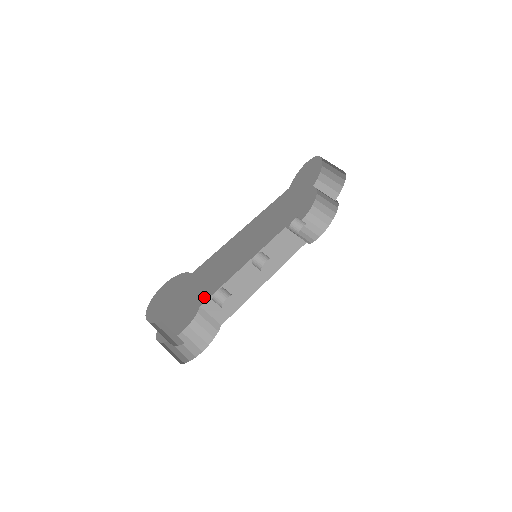
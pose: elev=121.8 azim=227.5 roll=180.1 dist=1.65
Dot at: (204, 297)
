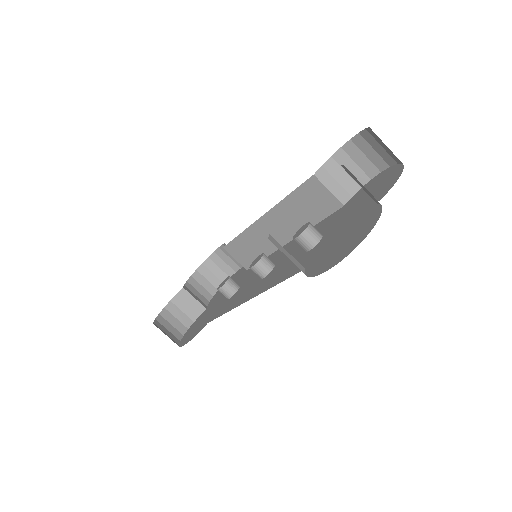
Dot at: occluded
